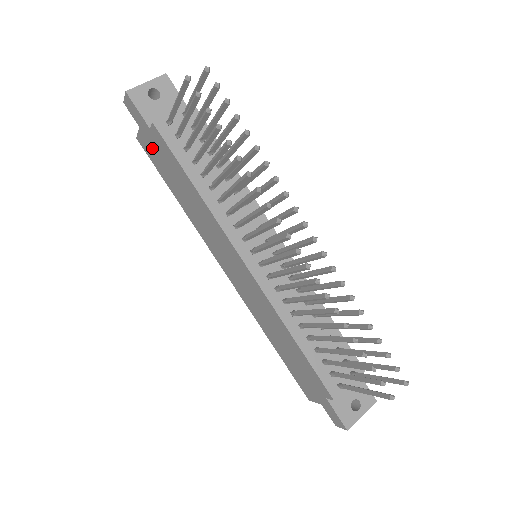
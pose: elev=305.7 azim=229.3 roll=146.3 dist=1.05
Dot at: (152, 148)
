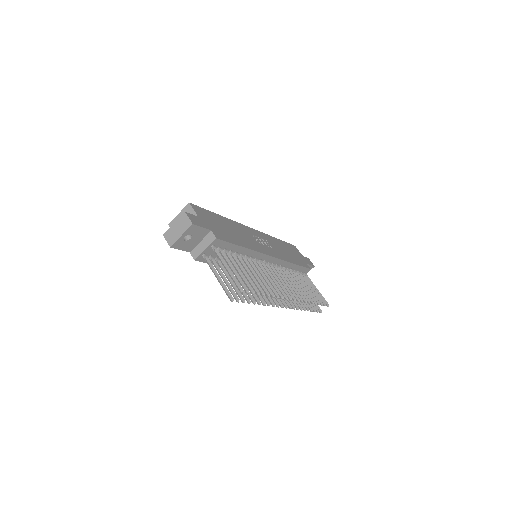
Dot at: occluded
